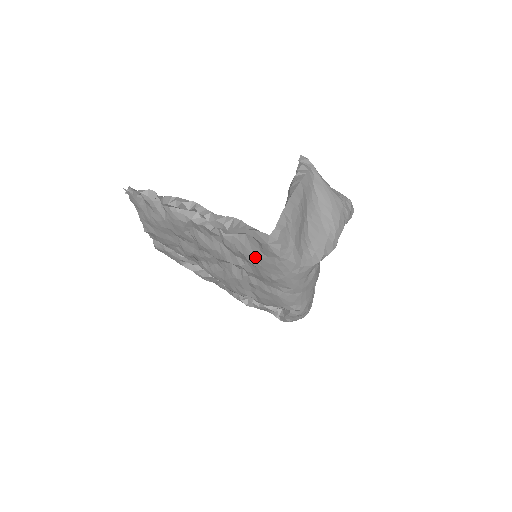
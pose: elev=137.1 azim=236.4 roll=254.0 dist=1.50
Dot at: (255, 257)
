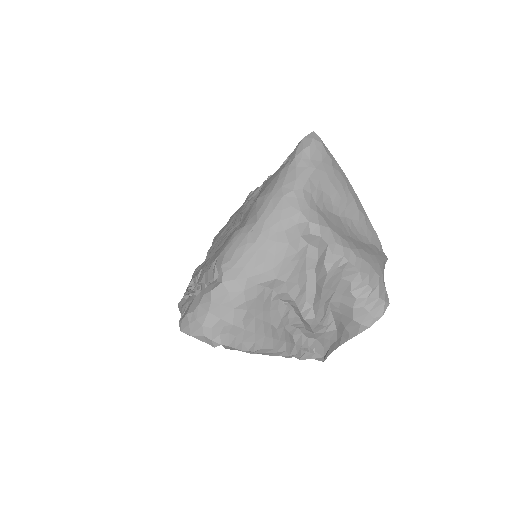
Dot at: occluded
